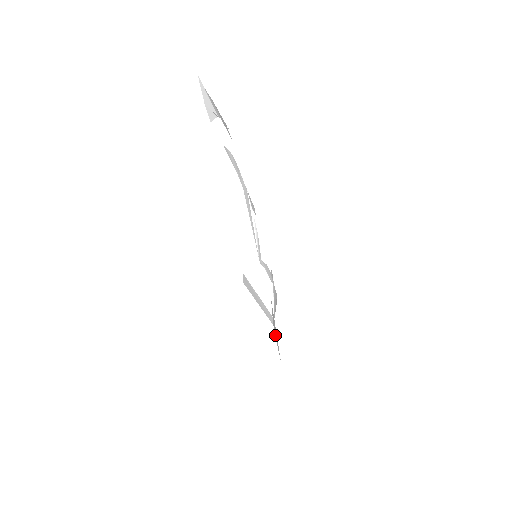
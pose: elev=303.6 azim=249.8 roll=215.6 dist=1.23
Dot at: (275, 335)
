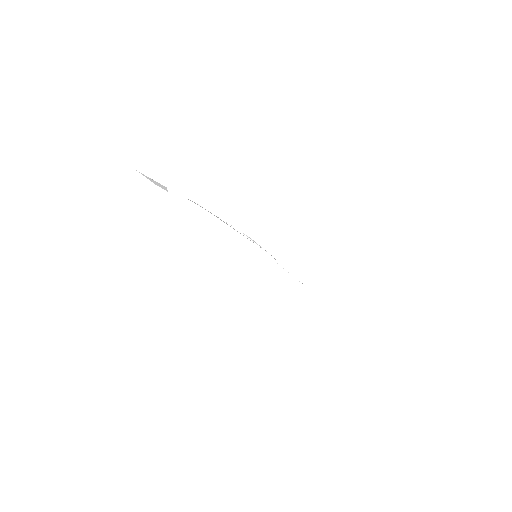
Dot at: occluded
